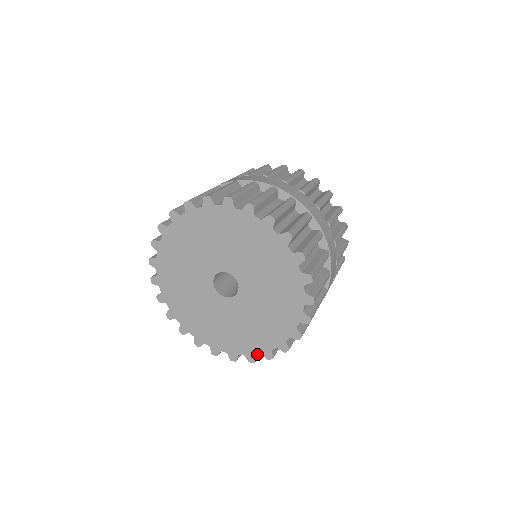
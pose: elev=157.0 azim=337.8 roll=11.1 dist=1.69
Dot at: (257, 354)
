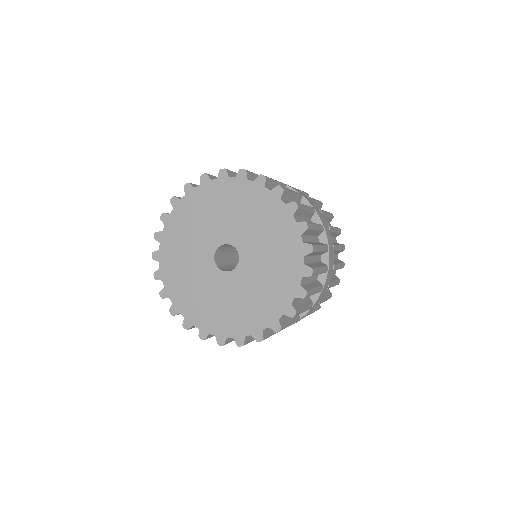
Dot at: (280, 317)
